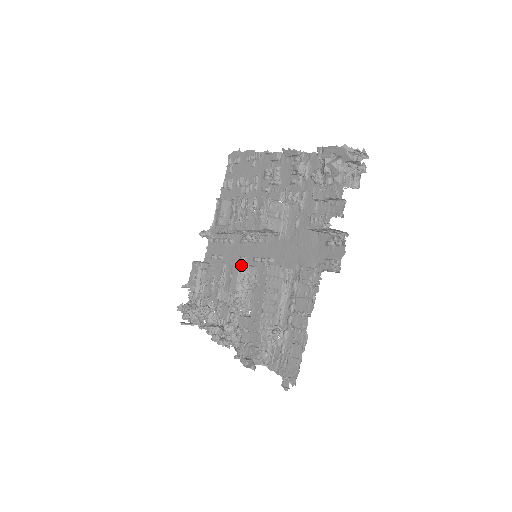
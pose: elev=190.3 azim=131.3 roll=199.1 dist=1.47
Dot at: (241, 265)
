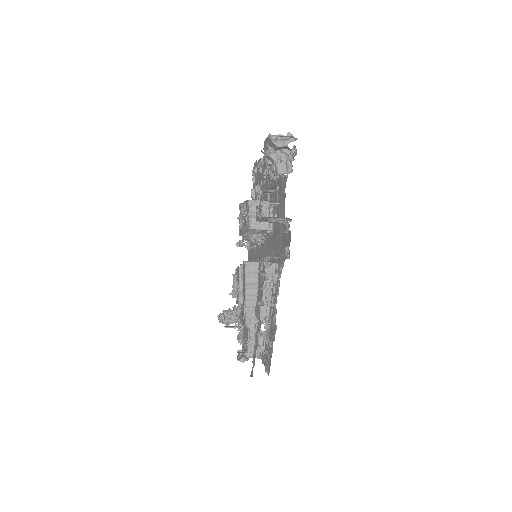
Dot at: (241, 266)
